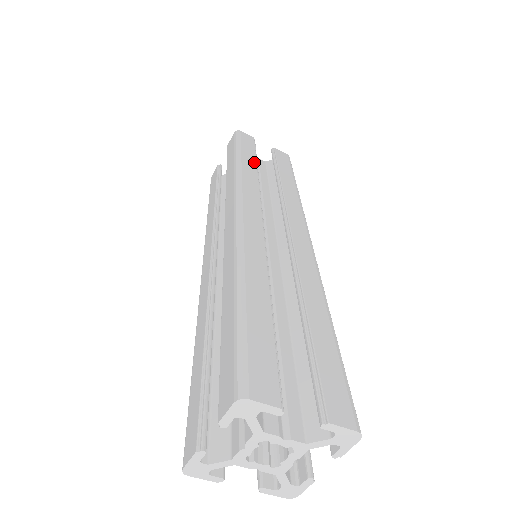
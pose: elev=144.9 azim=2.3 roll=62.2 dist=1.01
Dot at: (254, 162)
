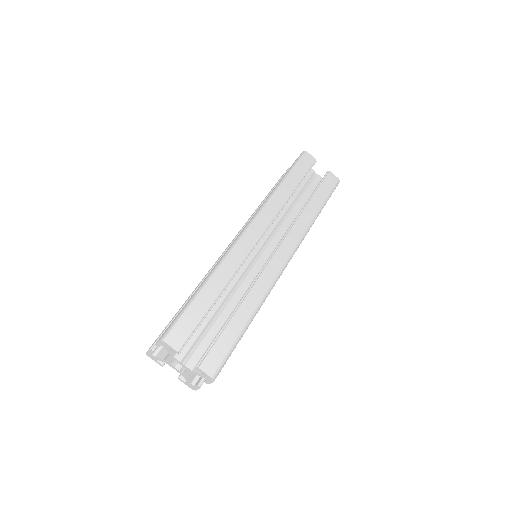
Dot at: (294, 187)
